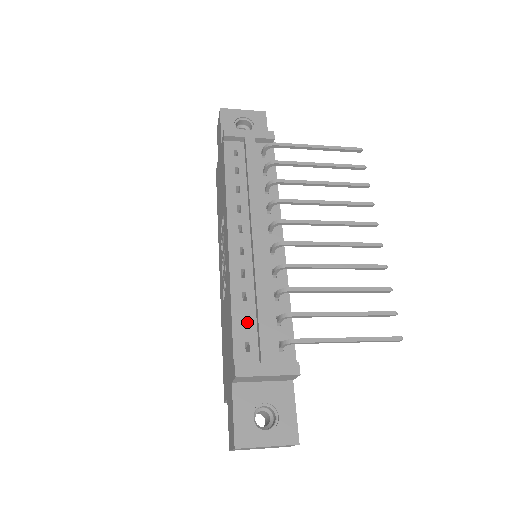
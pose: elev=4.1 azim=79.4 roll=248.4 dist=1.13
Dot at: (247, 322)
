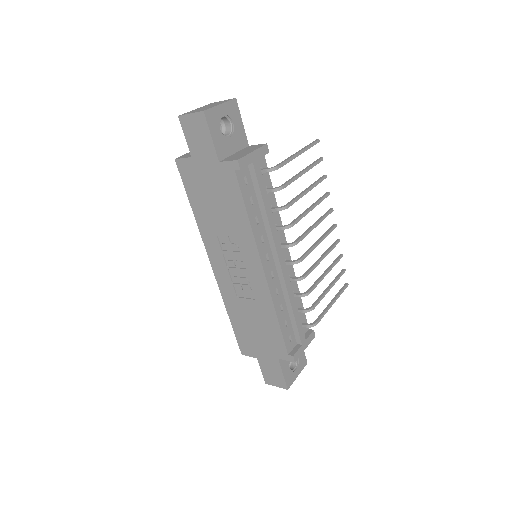
Dot at: (285, 322)
